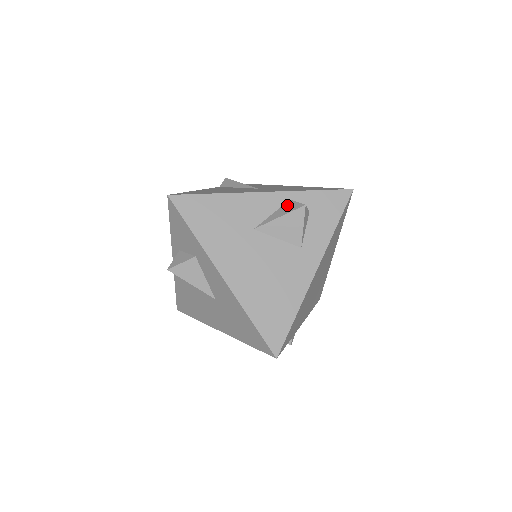
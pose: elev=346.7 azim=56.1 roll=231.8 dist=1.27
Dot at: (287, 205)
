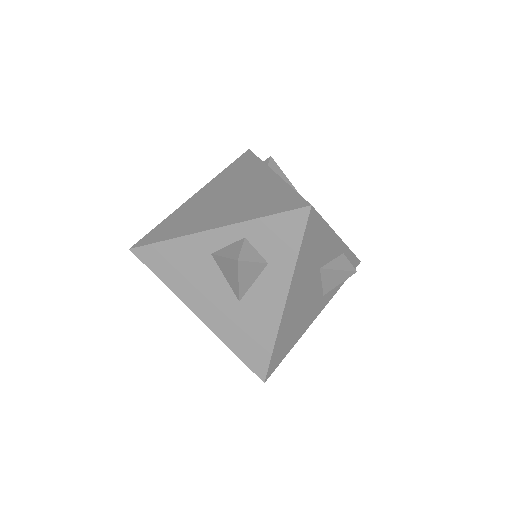
Dot at: (343, 259)
